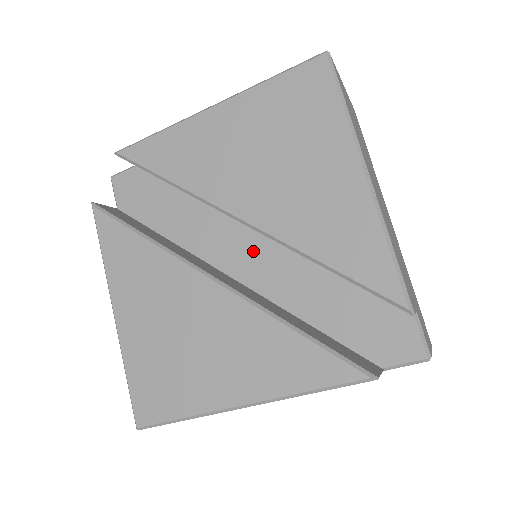
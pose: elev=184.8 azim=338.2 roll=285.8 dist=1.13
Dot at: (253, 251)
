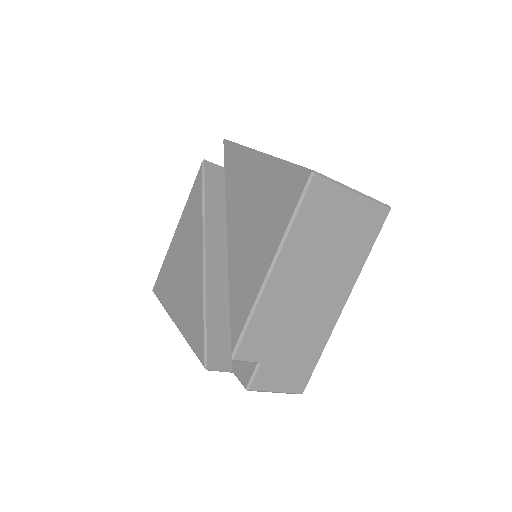
Dot at: occluded
